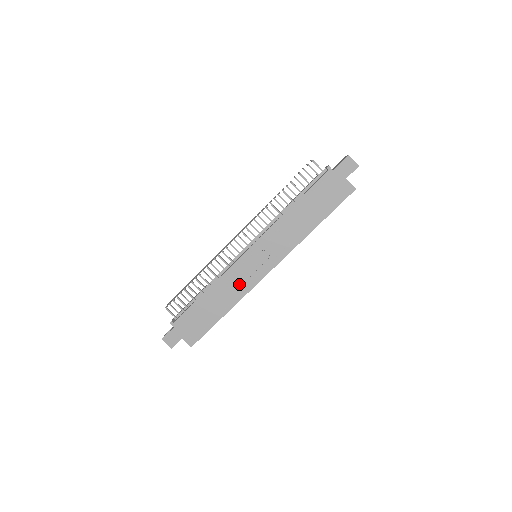
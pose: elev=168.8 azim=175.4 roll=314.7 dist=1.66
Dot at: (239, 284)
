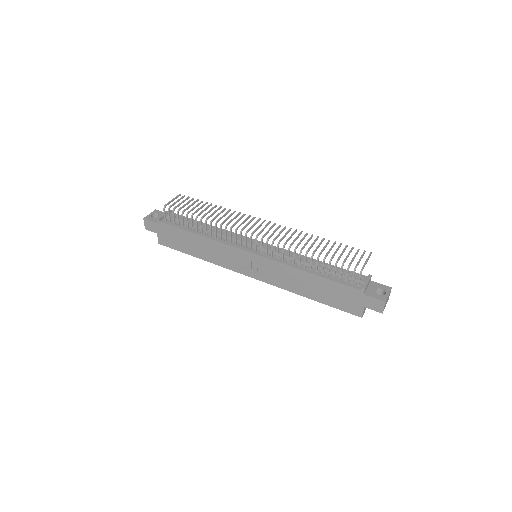
Dot at: (224, 258)
